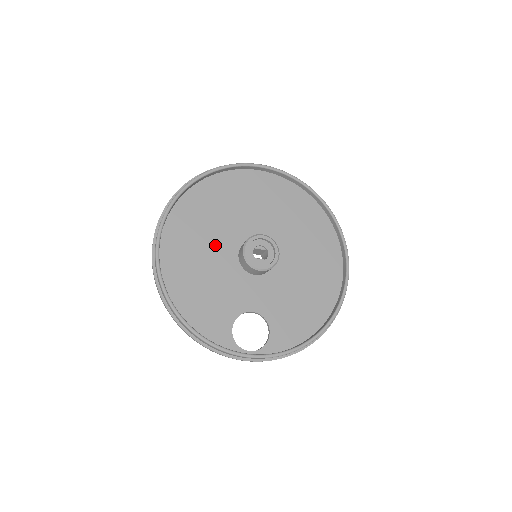
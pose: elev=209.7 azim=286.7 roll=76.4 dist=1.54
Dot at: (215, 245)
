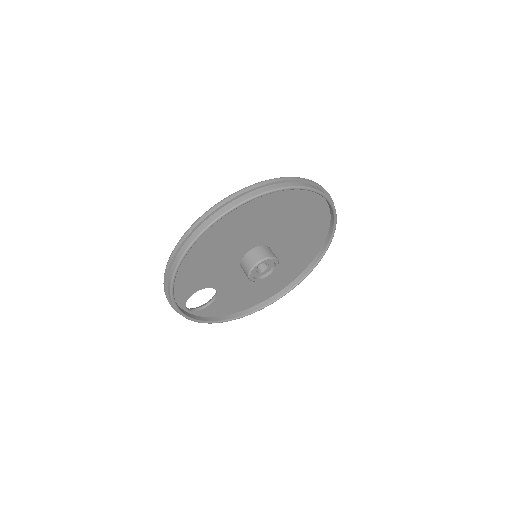
Dot at: (244, 238)
